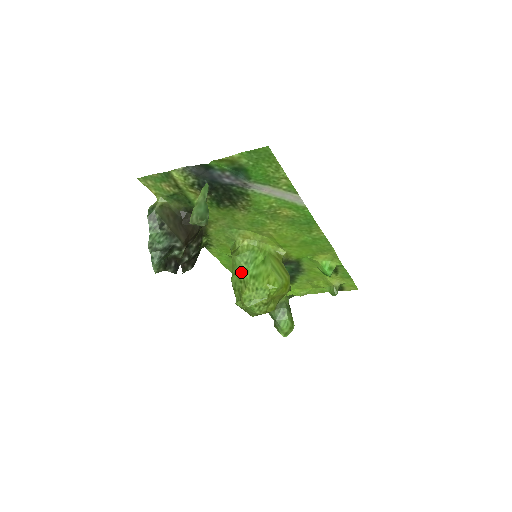
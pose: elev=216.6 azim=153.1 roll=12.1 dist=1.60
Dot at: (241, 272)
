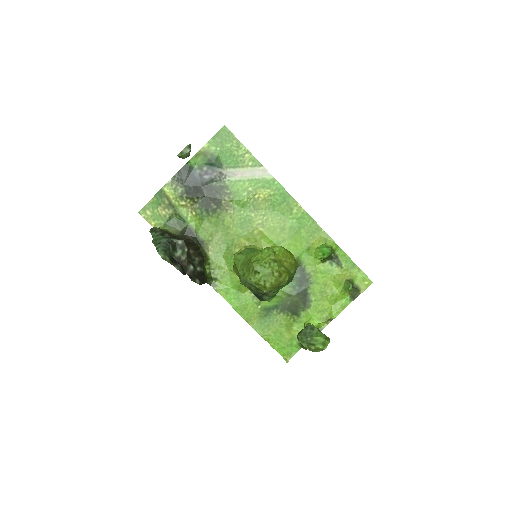
Dot at: (245, 260)
